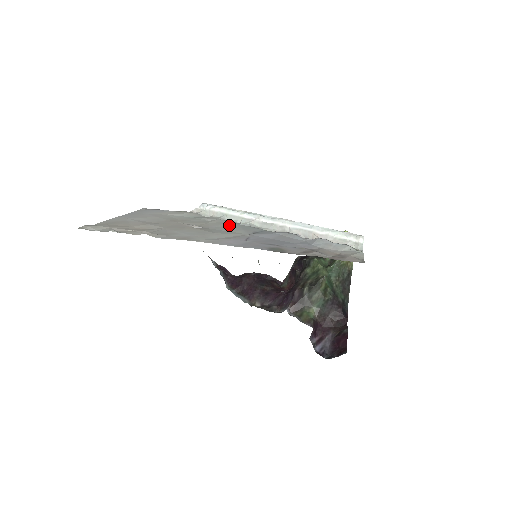
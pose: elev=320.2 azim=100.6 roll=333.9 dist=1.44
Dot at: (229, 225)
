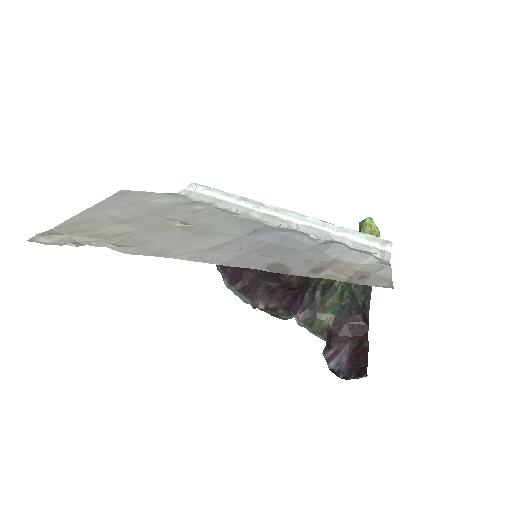
Dot at: (222, 218)
